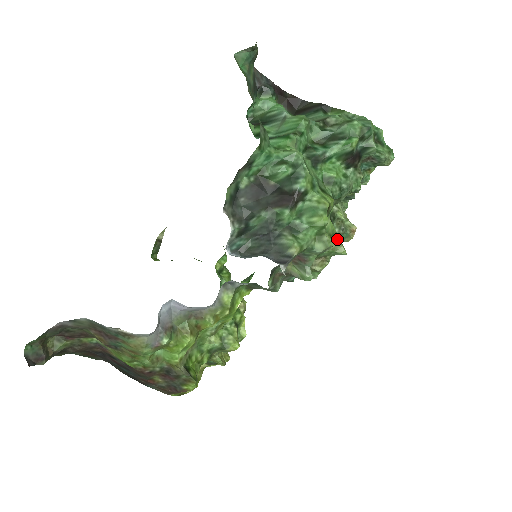
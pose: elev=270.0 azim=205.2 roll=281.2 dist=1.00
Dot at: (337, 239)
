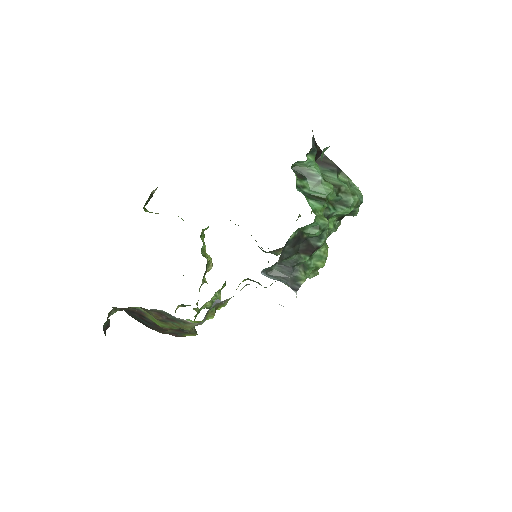
Dot at: occluded
